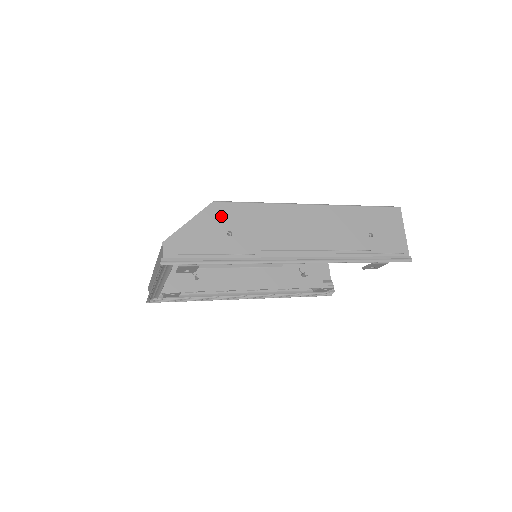
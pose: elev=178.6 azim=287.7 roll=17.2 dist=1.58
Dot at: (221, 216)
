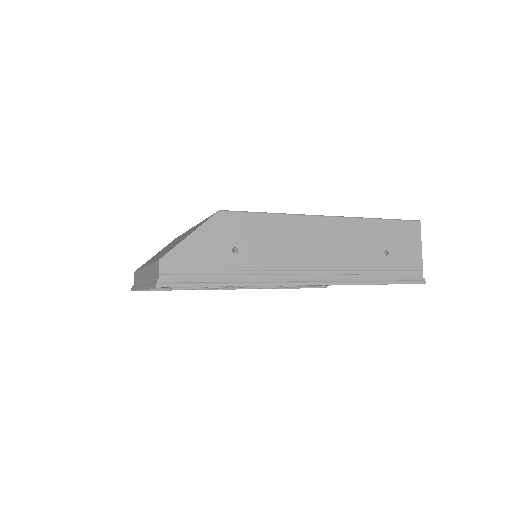
Dot at: (227, 229)
